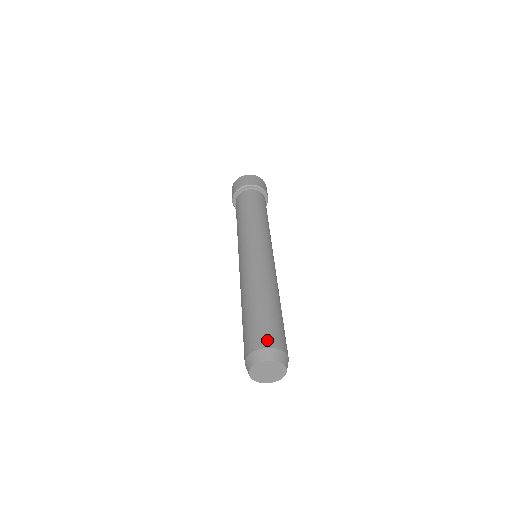
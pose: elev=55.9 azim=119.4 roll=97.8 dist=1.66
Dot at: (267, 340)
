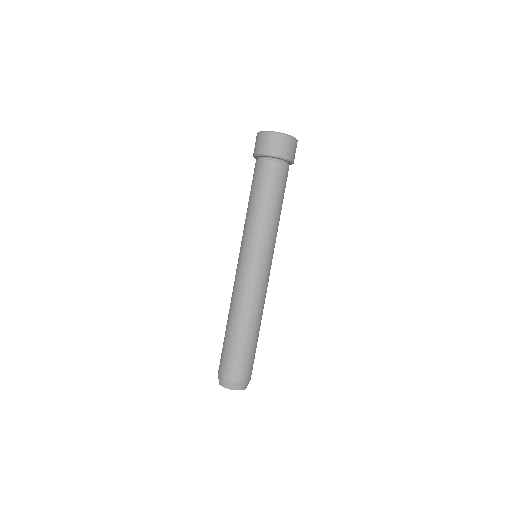
Dot at: (246, 375)
